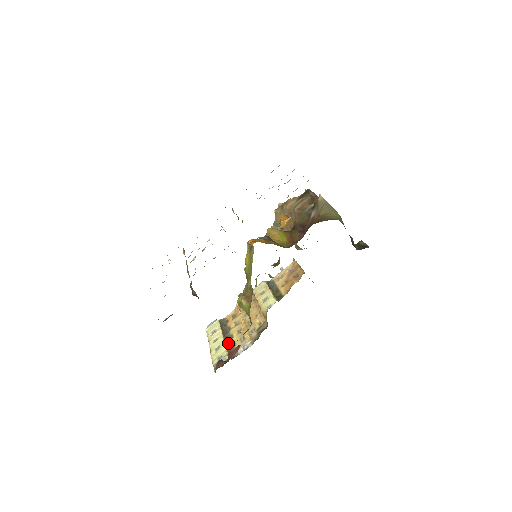
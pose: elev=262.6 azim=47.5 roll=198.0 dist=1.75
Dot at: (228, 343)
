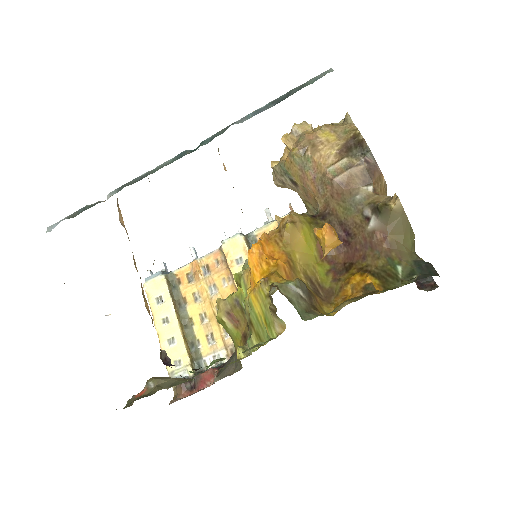
Dot at: (186, 333)
